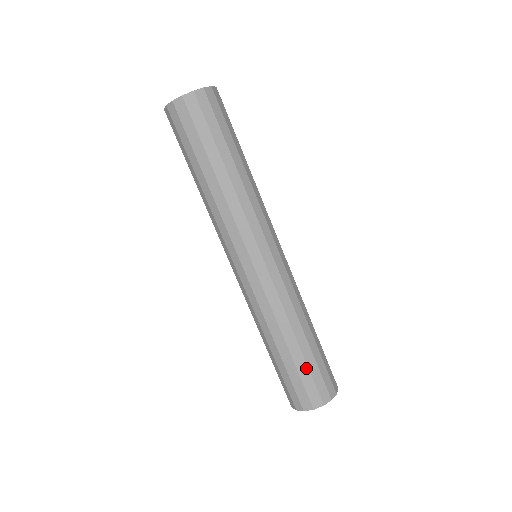
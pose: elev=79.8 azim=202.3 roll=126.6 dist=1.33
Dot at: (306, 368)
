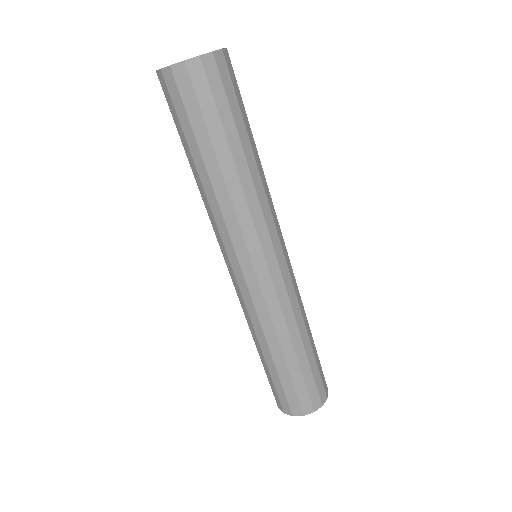
Dot at: (301, 378)
